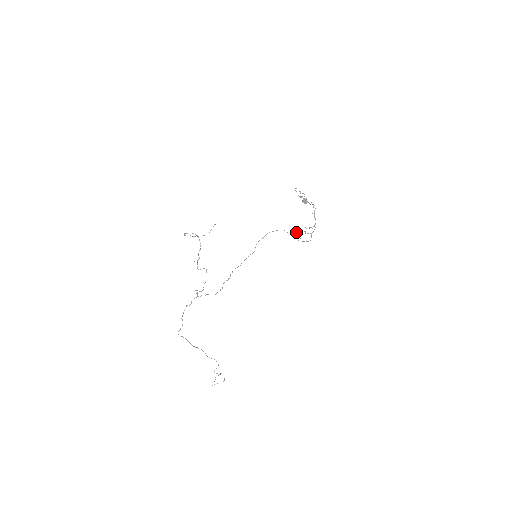
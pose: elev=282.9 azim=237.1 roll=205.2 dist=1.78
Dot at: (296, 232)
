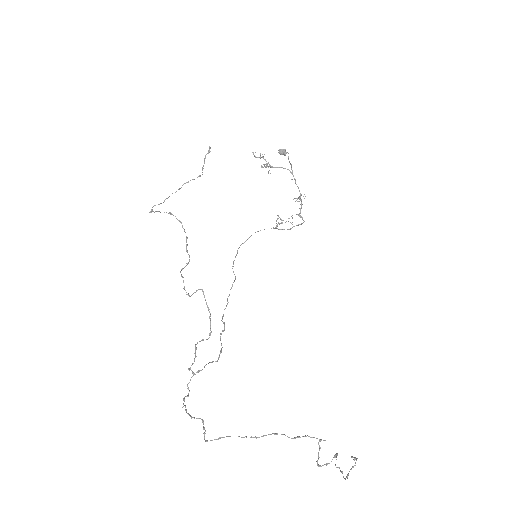
Dot at: occluded
